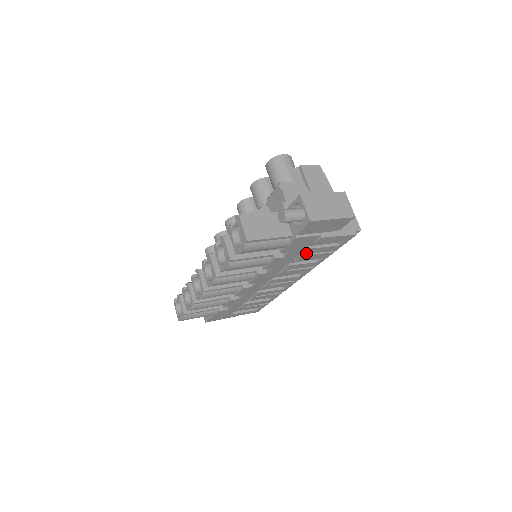
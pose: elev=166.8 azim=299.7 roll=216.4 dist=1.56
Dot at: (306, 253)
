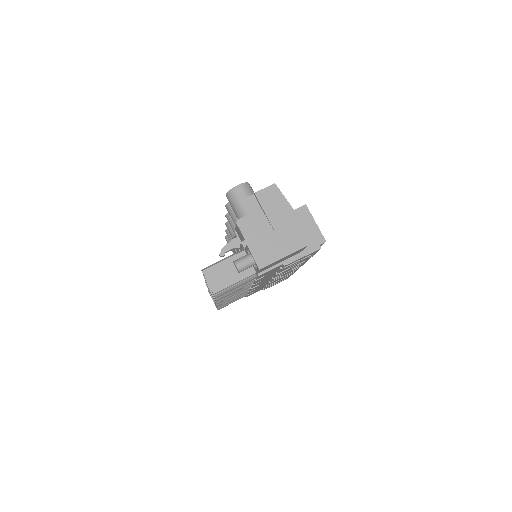
Dot at: (282, 269)
